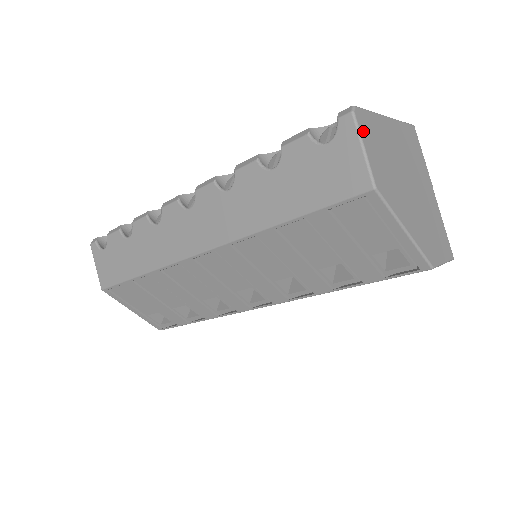
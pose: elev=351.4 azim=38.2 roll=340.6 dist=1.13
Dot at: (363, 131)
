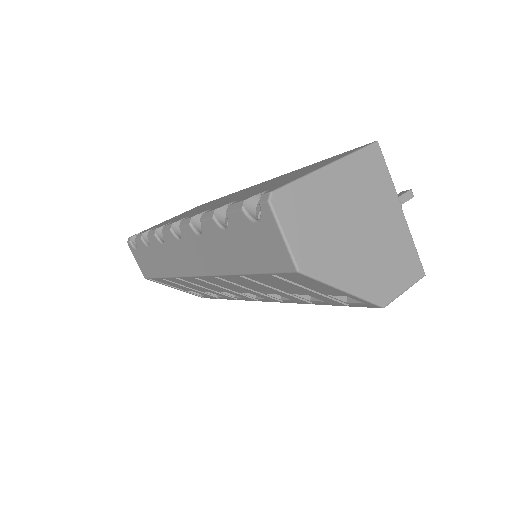
Dot at: (283, 216)
